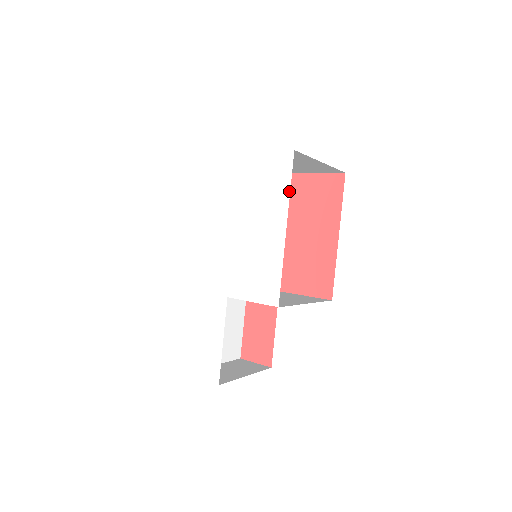
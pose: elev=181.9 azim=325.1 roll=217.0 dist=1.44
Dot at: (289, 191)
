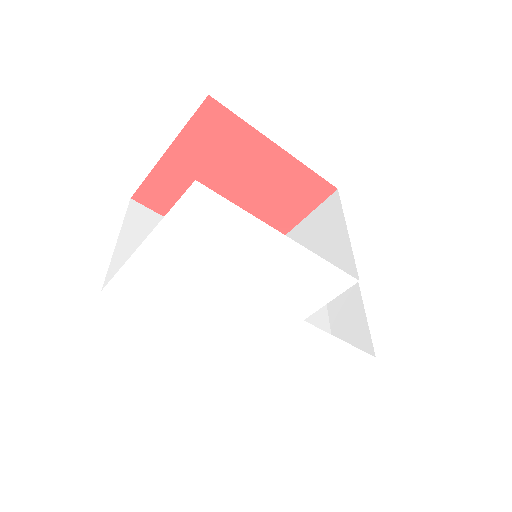
Dot at: (244, 212)
